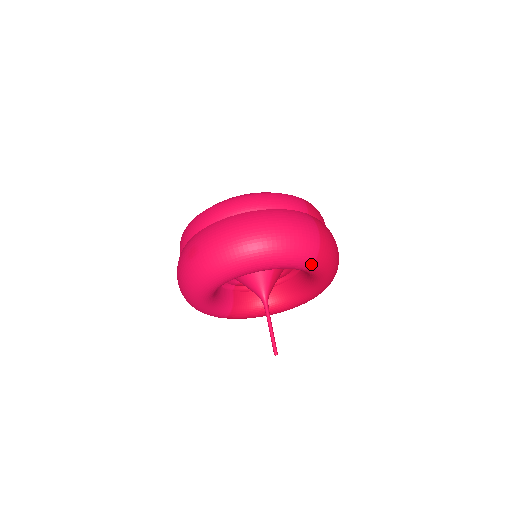
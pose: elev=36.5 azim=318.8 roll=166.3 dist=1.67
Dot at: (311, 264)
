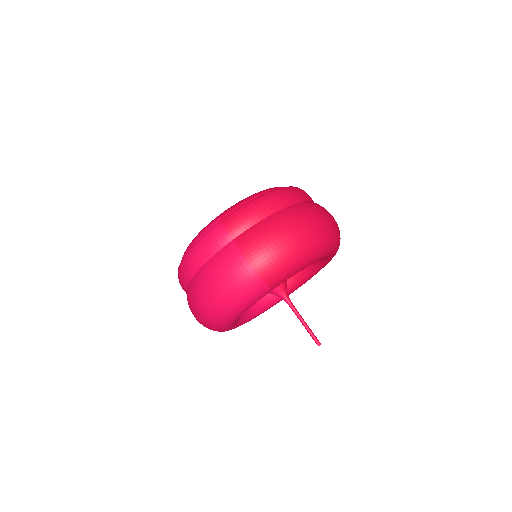
Dot at: (267, 289)
